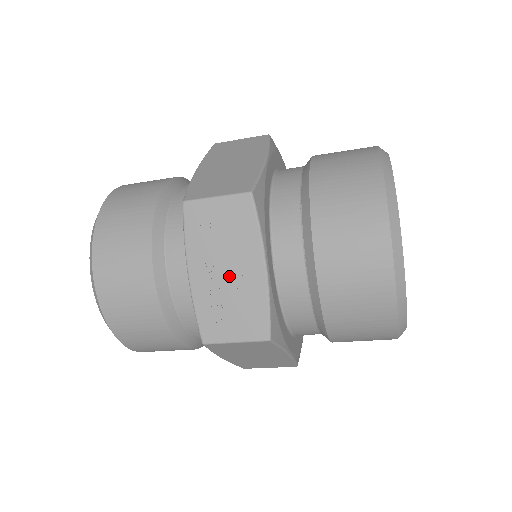
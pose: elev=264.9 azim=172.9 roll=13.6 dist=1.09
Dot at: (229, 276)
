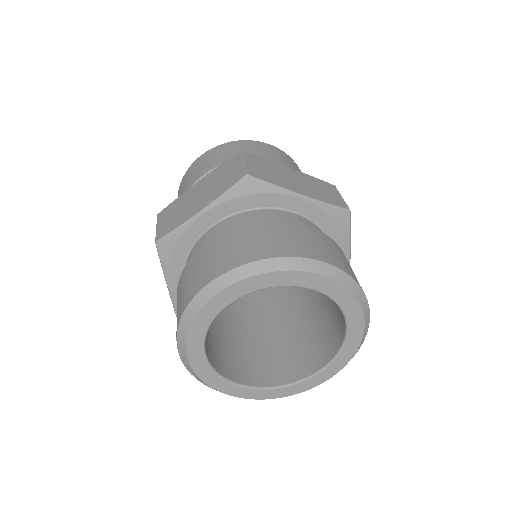
Dot at: occluded
